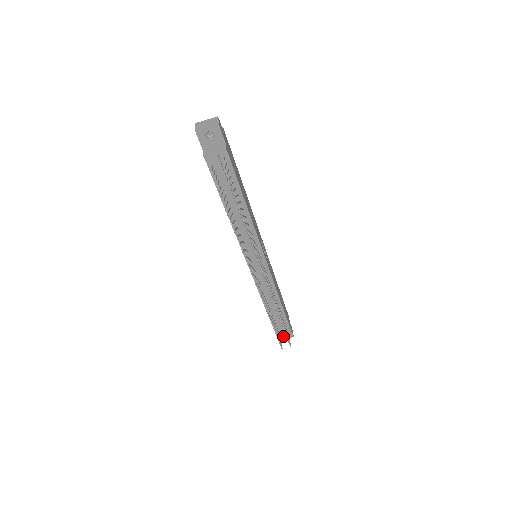
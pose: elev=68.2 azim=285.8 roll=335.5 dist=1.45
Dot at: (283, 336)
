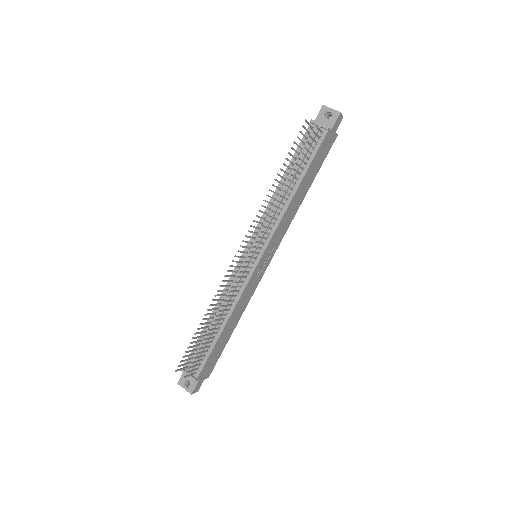
Dot at: (188, 373)
